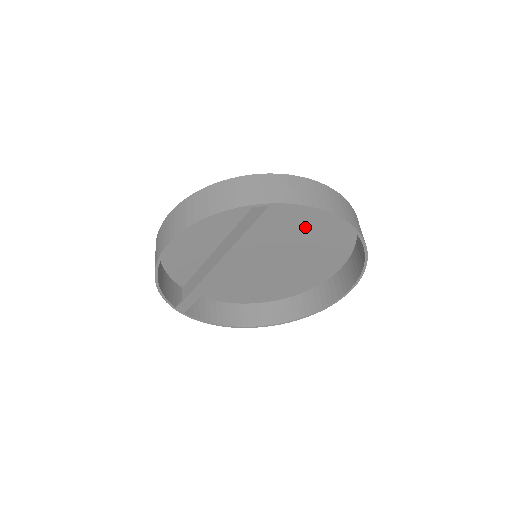
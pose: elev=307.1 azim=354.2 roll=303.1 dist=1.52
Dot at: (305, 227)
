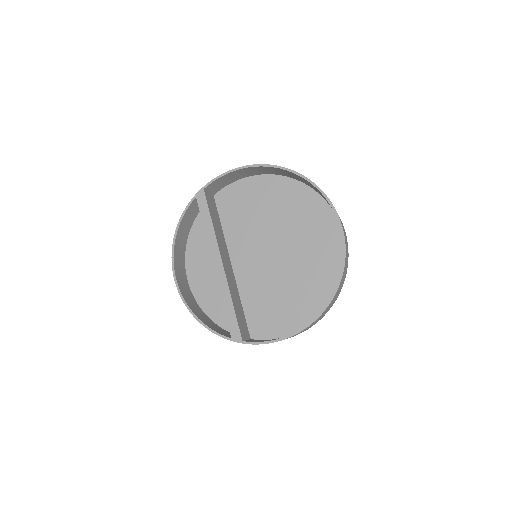
Dot at: (265, 210)
